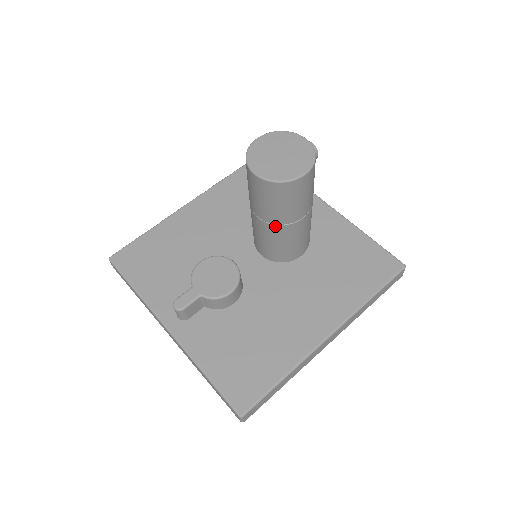
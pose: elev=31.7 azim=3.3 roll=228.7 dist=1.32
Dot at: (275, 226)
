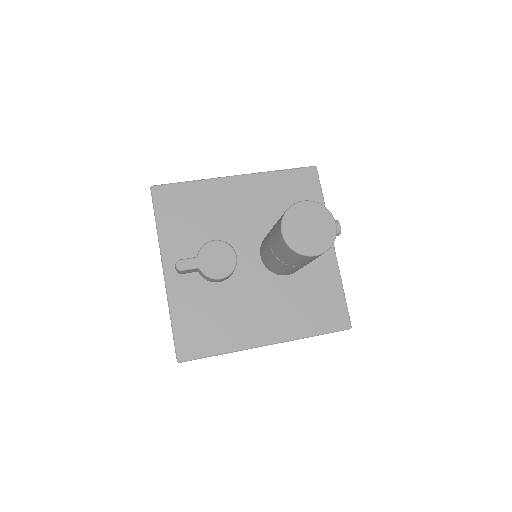
Dot at: (278, 259)
